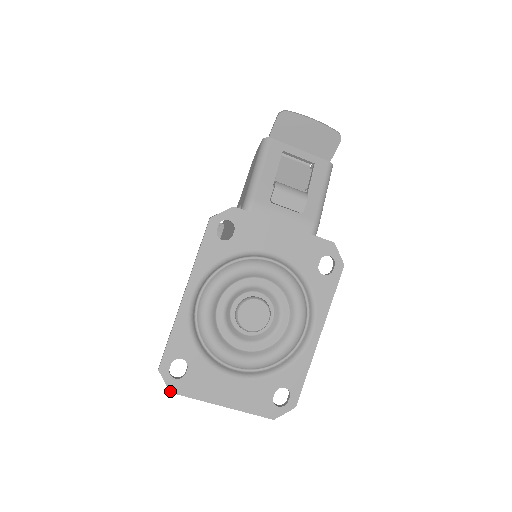
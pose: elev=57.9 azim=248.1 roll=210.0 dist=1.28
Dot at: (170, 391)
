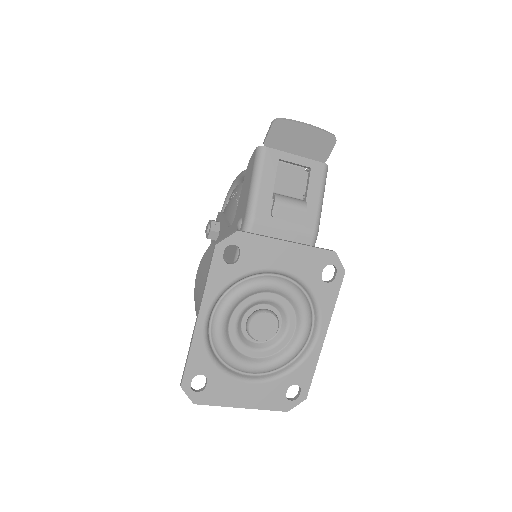
Dot at: (193, 403)
